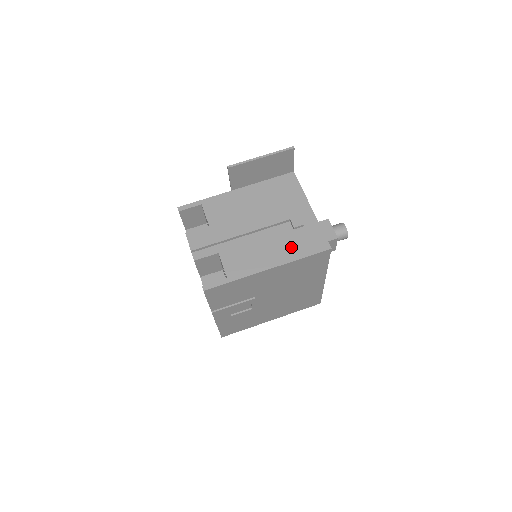
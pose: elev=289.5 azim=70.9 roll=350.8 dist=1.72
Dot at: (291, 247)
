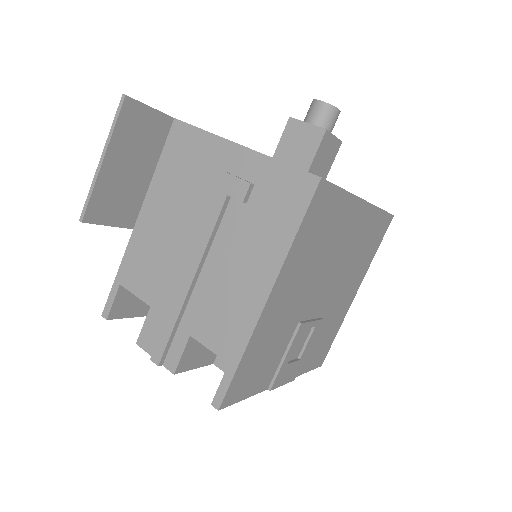
Dot at: (266, 235)
